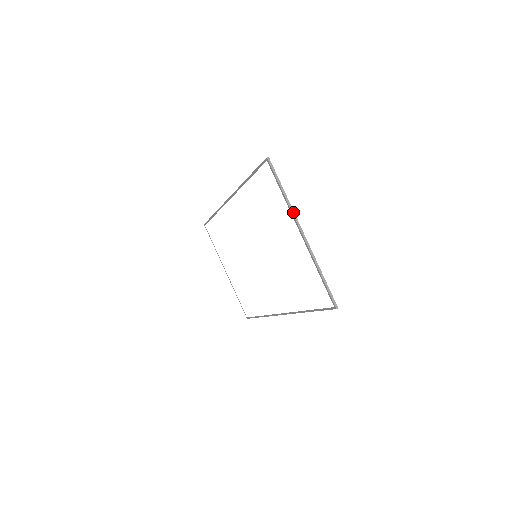
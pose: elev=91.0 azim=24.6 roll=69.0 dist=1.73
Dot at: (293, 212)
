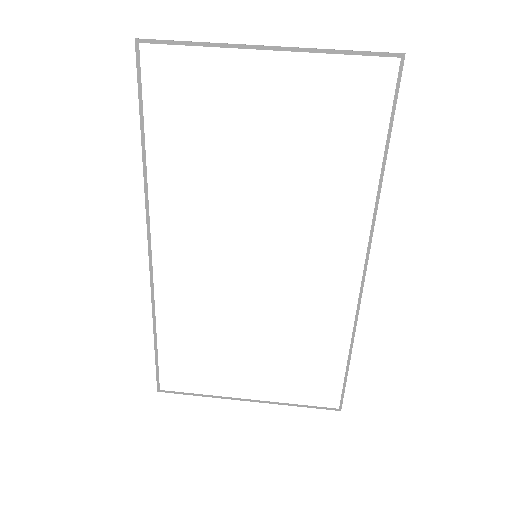
Dot at: (231, 44)
